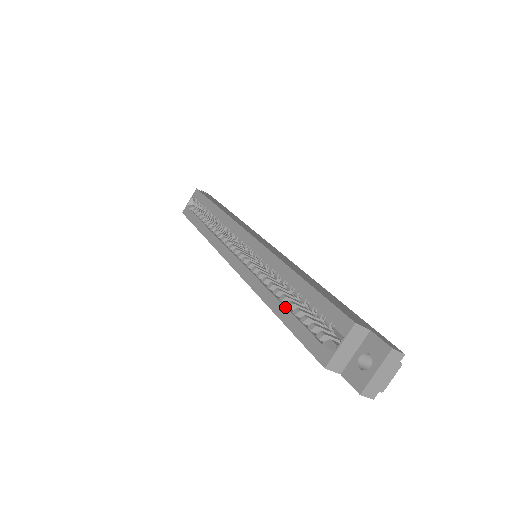
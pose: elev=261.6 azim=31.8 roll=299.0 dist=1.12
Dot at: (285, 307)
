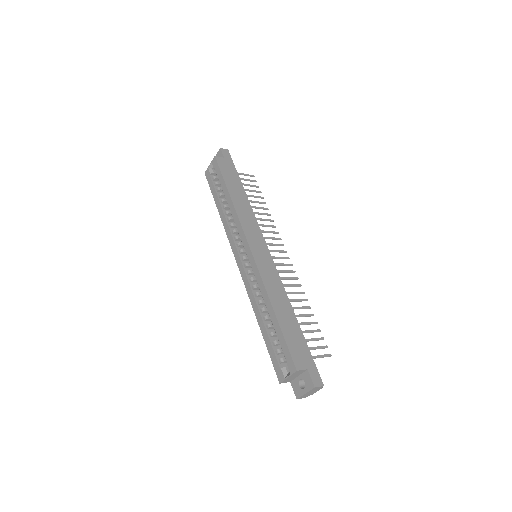
Dot at: (265, 329)
